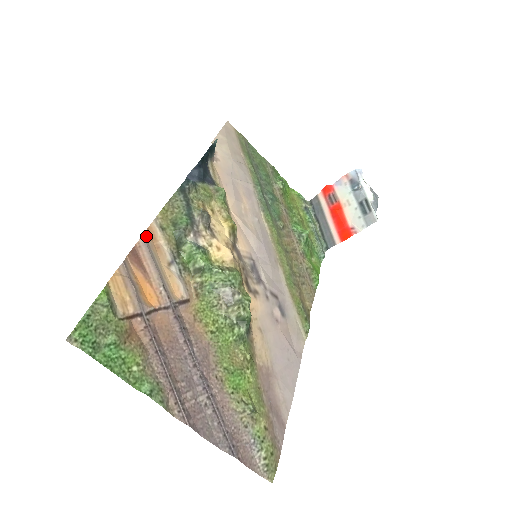
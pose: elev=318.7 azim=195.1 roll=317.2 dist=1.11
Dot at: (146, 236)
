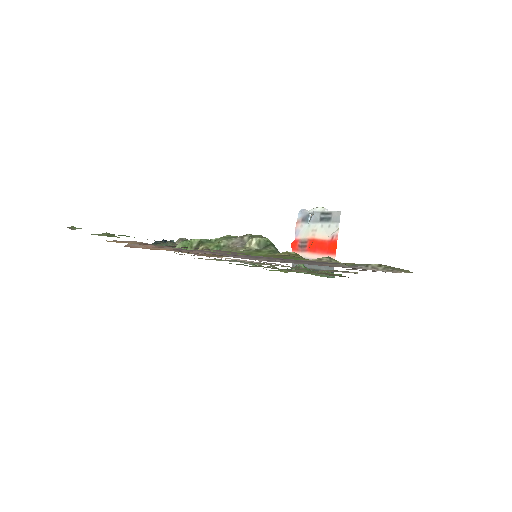
Dot at: occluded
